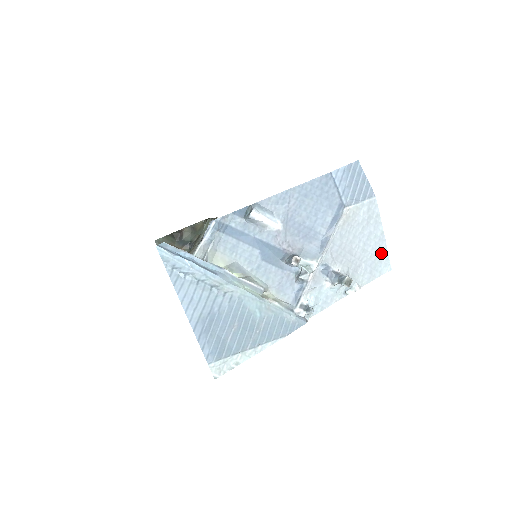
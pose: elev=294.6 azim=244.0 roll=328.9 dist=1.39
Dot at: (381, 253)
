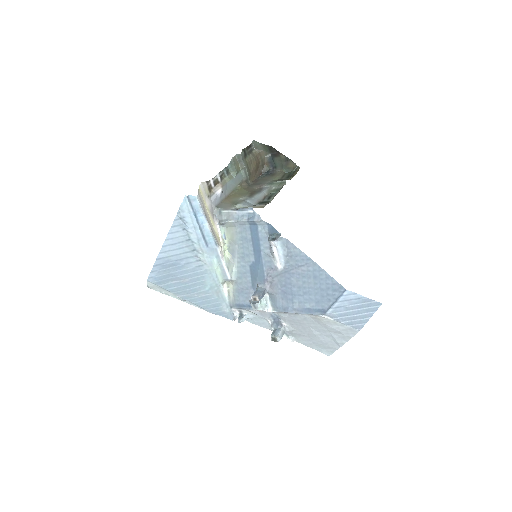
Dot at: (330, 347)
